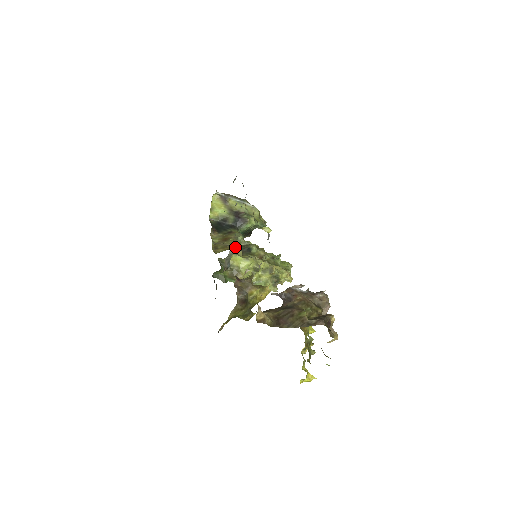
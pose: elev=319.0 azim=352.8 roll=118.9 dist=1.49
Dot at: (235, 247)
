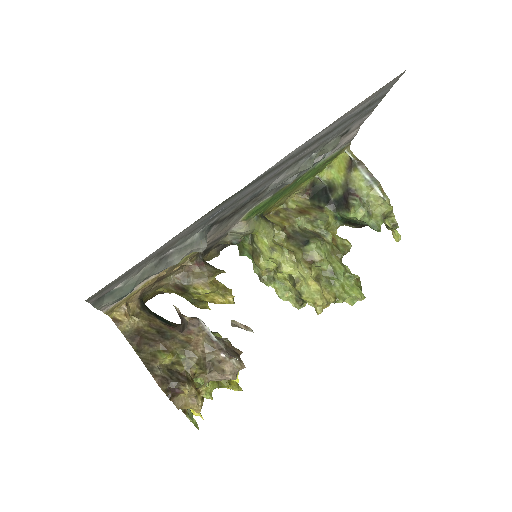
Dot at: (280, 228)
